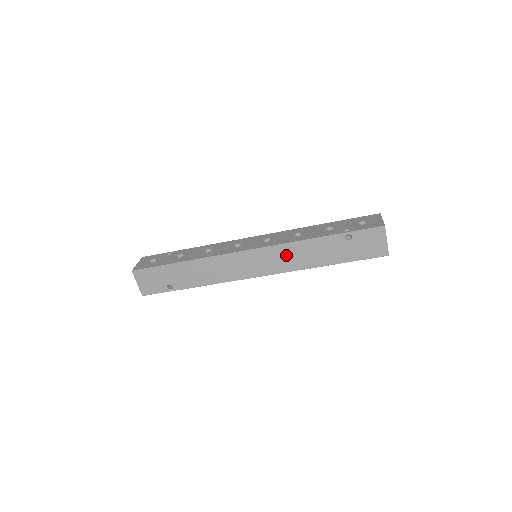
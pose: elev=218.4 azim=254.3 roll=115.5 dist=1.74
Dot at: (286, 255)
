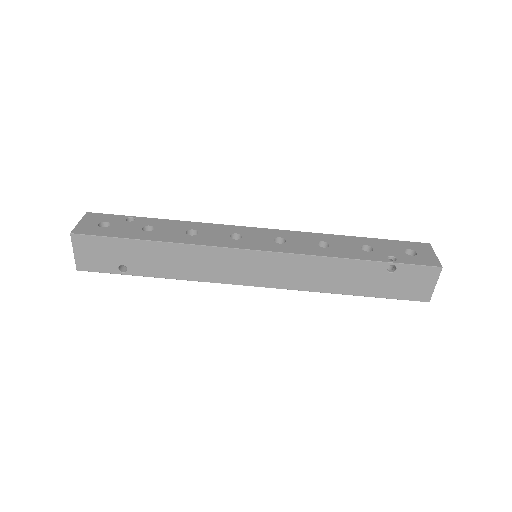
Dot at: (302, 269)
